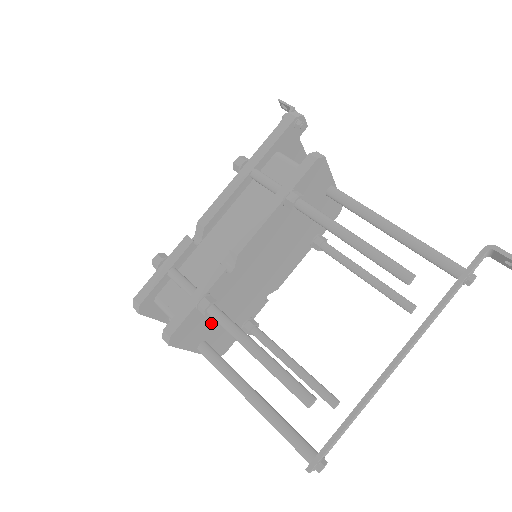
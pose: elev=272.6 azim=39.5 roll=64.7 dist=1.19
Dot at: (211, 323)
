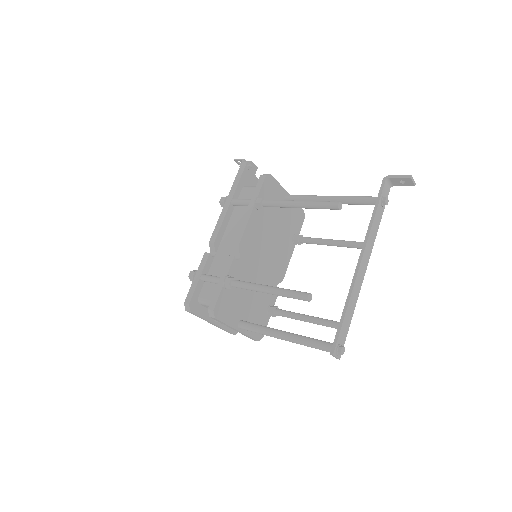
Dot at: (240, 304)
